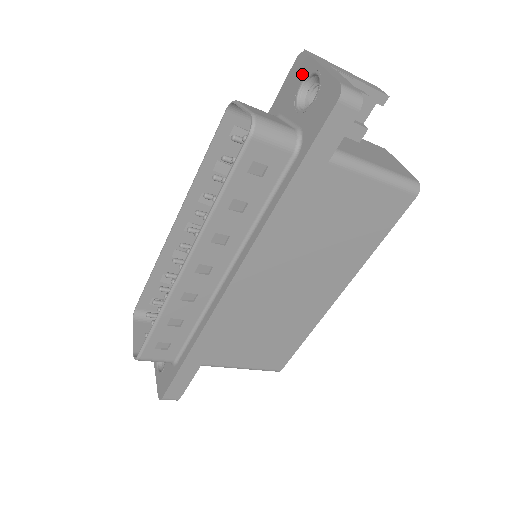
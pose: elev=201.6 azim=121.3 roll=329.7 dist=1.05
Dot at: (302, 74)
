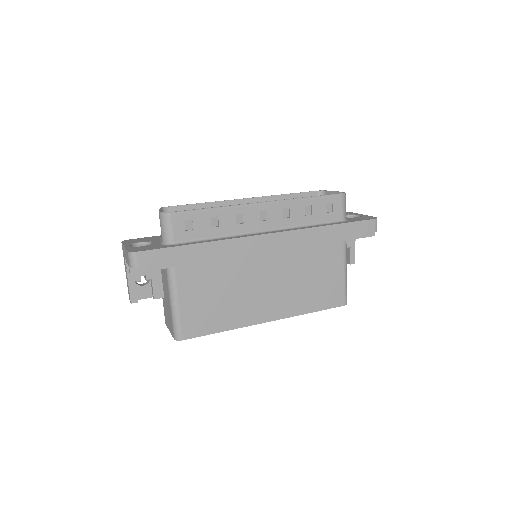
Dot at: (348, 214)
